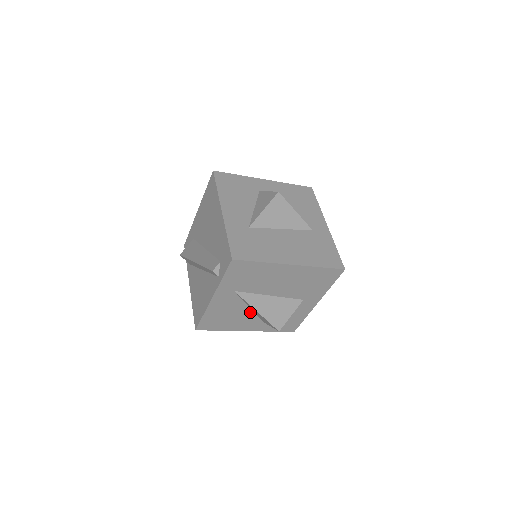
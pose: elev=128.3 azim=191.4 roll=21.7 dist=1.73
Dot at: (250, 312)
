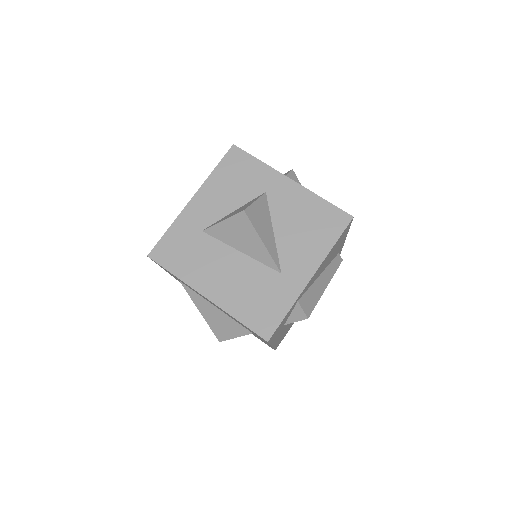
Dot at: occluded
